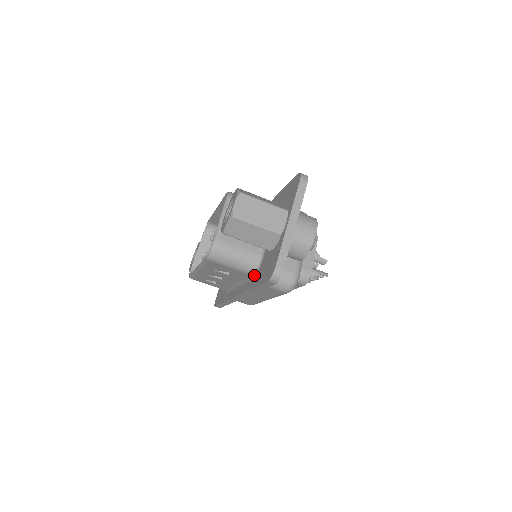
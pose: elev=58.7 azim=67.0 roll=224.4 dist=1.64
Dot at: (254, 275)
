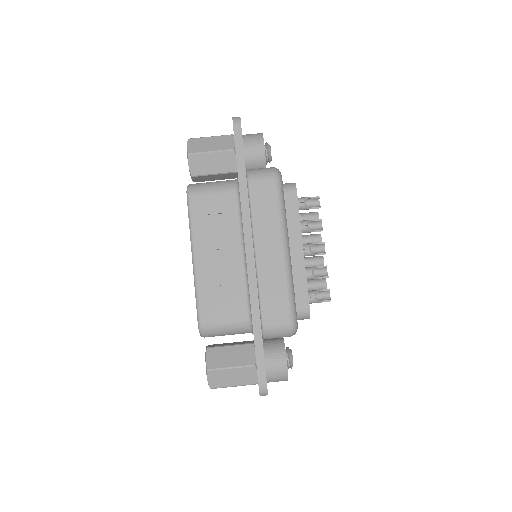
Dot at: (238, 185)
